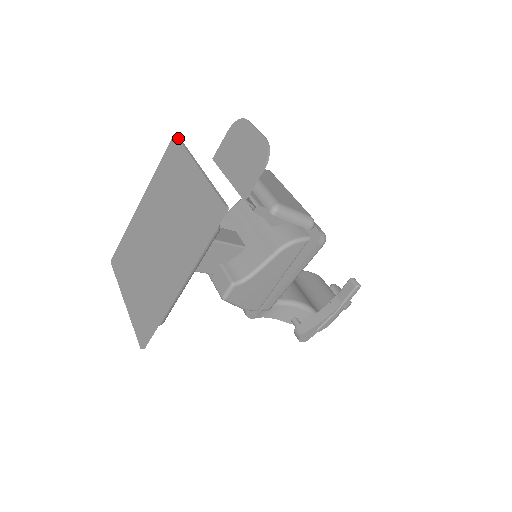
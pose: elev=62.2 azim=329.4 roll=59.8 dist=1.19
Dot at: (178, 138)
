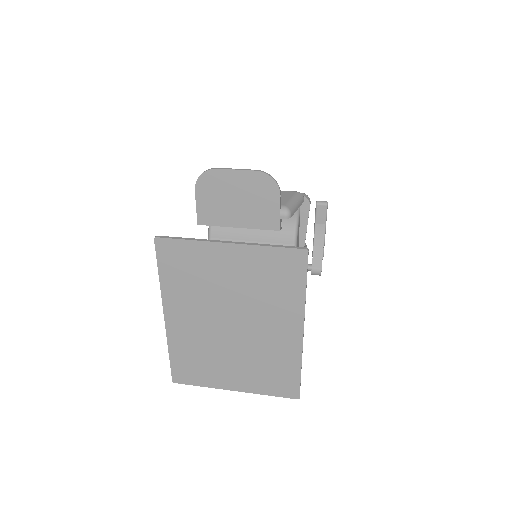
Dot at: (166, 238)
